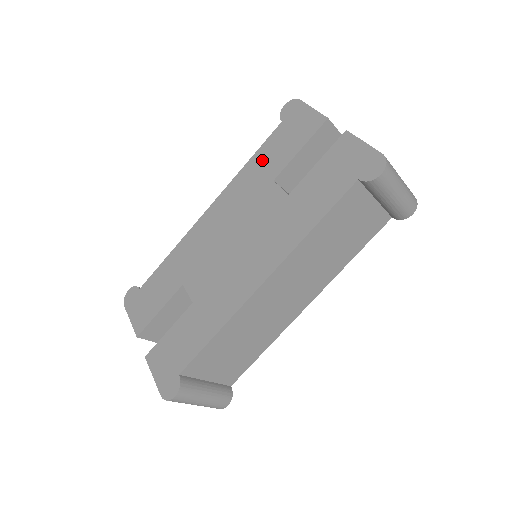
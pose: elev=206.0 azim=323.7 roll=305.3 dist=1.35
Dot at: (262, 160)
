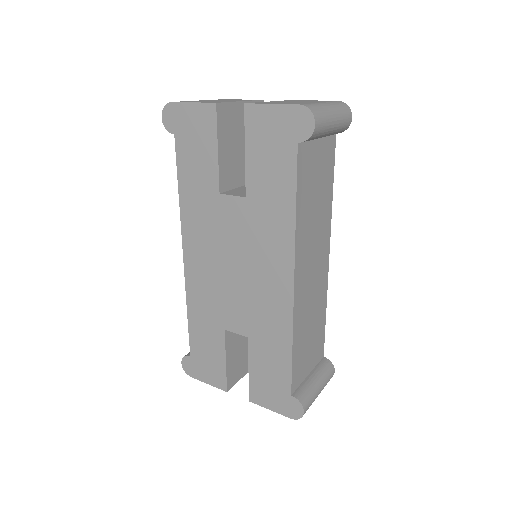
Dot at: (191, 182)
